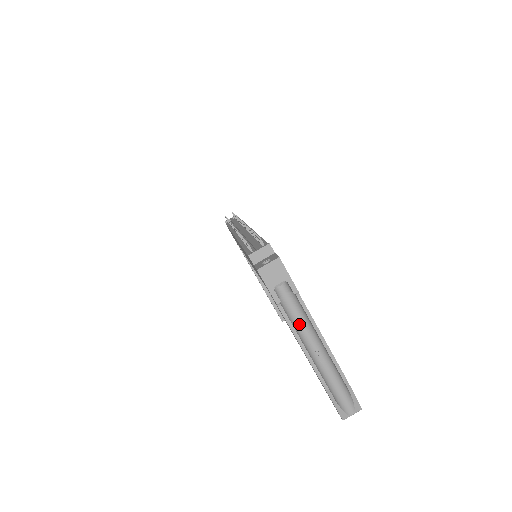
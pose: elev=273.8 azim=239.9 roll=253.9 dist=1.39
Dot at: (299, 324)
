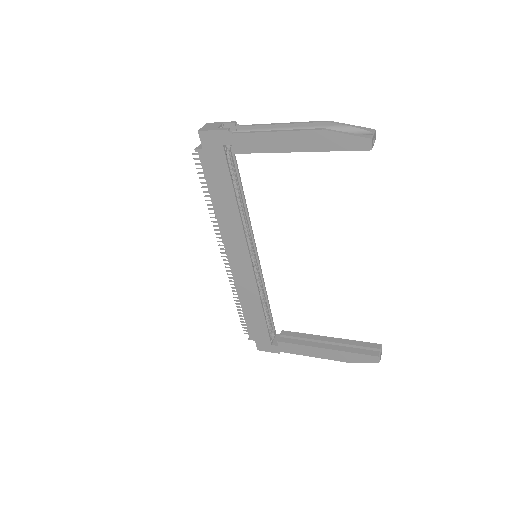
Dot at: occluded
